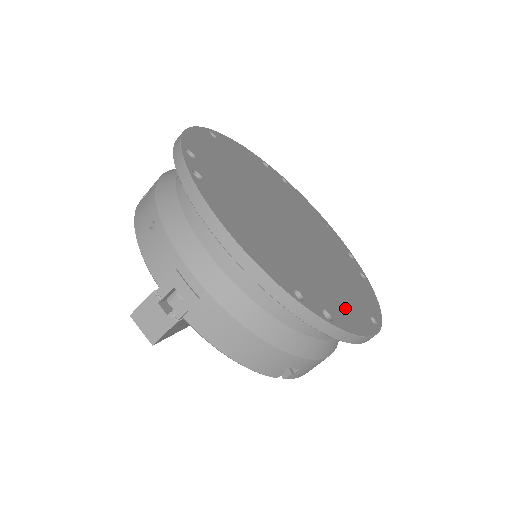
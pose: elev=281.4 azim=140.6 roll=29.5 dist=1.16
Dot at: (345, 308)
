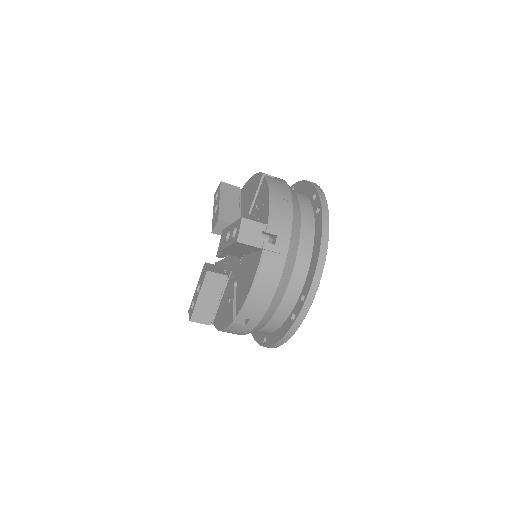
Dot at: occluded
